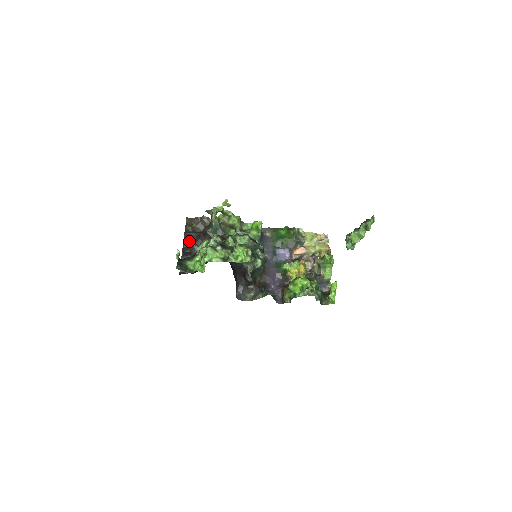
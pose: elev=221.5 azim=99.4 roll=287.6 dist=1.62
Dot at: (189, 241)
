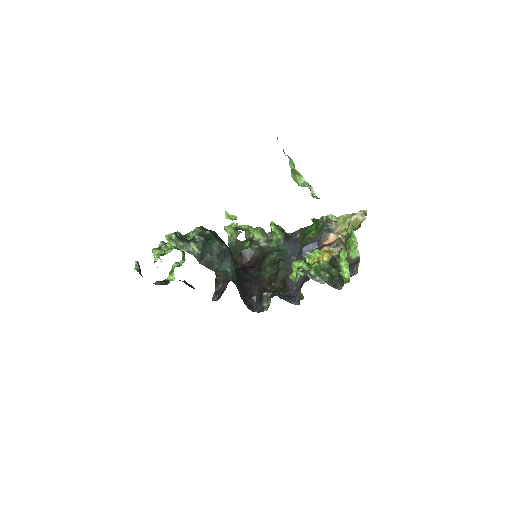
Dot at: occluded
